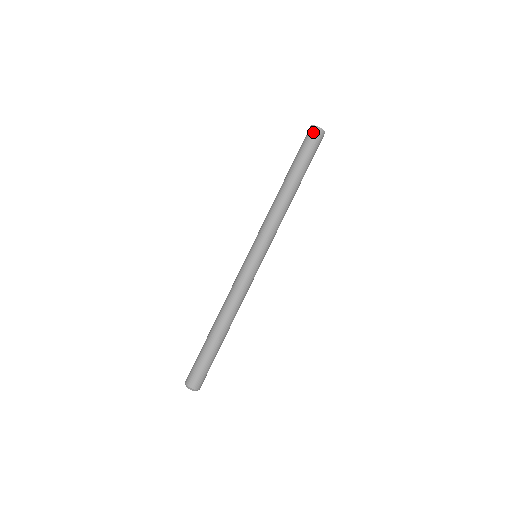
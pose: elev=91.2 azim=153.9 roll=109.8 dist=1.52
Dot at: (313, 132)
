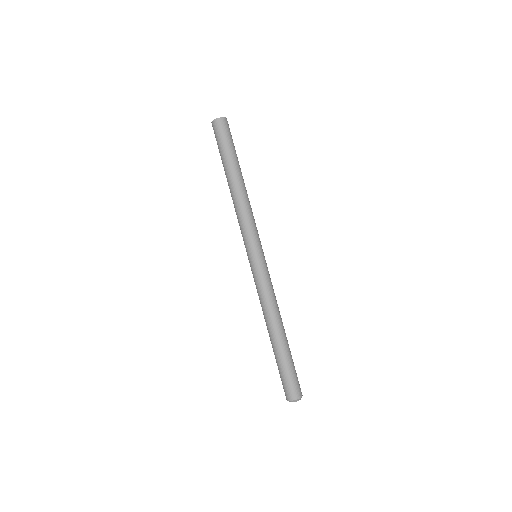
Dot at: (218, 125)
